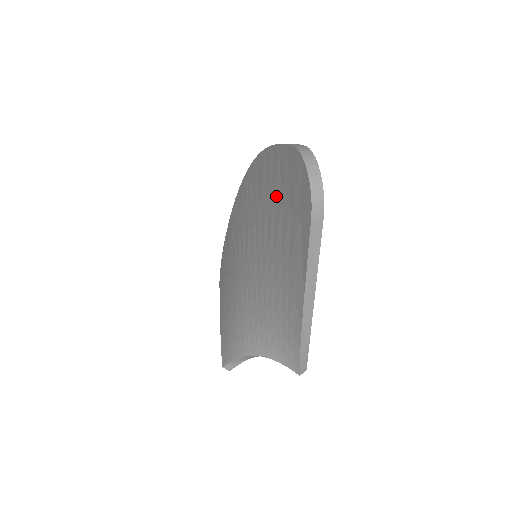
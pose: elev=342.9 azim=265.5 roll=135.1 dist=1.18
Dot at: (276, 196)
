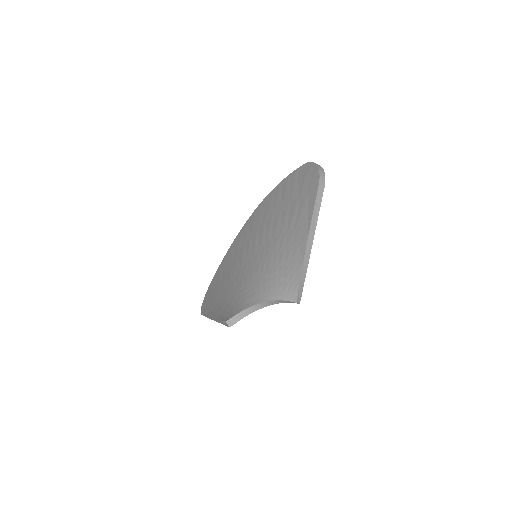
Dot at: (285, 201)
